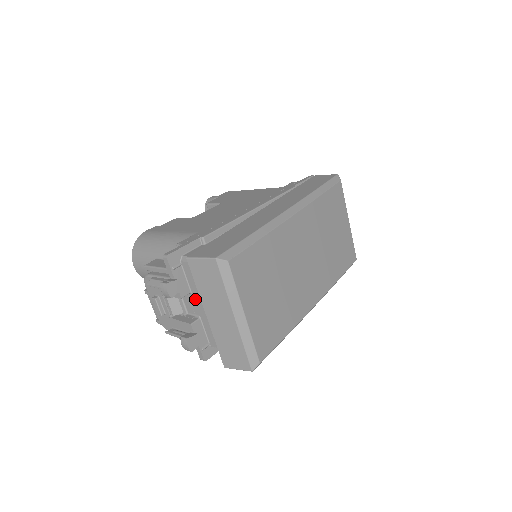
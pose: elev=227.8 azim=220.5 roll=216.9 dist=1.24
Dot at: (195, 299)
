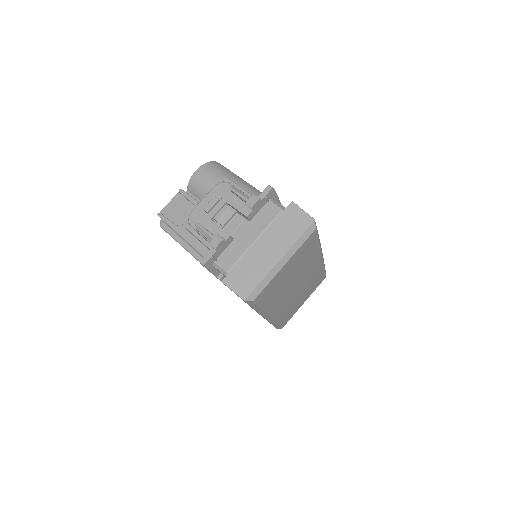
Dot at: (248, 227)
